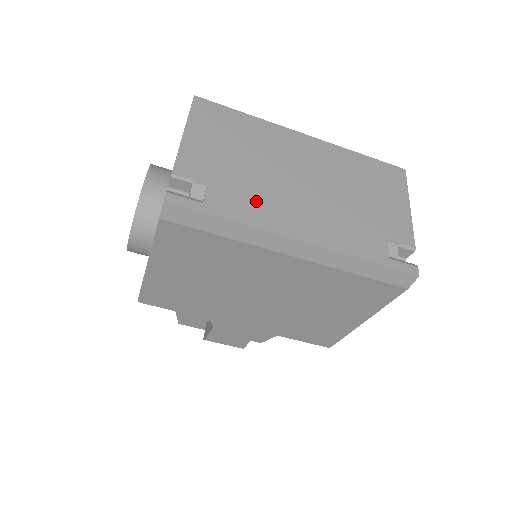
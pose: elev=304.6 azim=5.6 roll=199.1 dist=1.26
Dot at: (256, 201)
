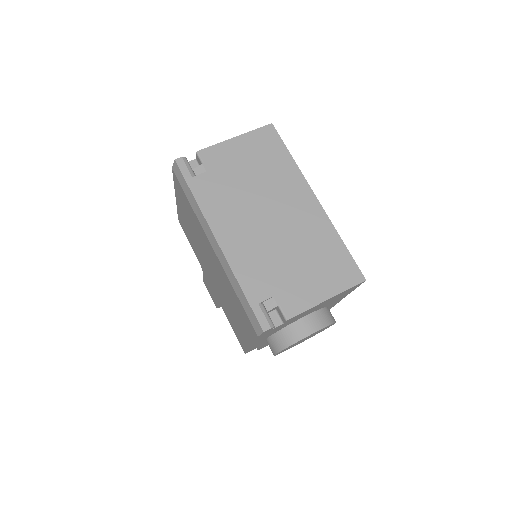
Dot at: (223, 201)
